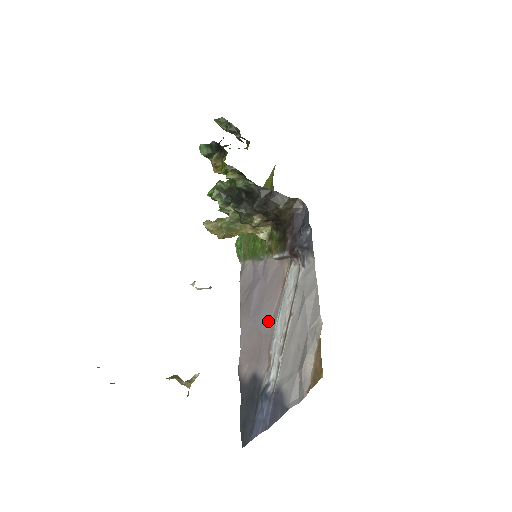
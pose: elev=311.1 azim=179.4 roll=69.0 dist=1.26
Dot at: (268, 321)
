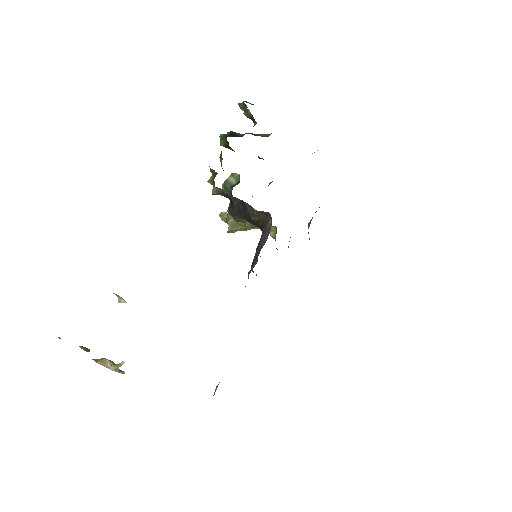
Dot at: occluded
